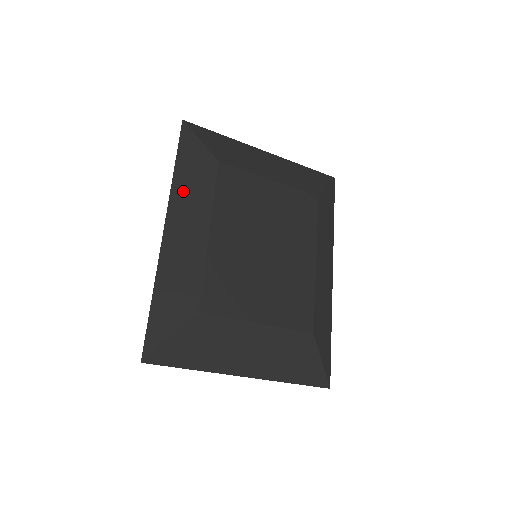
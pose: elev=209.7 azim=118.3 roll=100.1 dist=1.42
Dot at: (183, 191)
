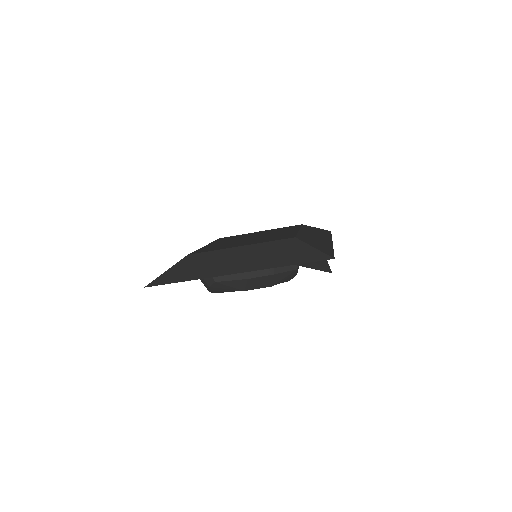
Dot at: occluded
